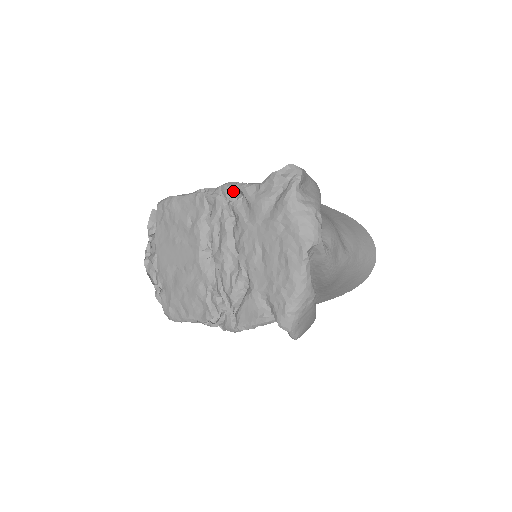
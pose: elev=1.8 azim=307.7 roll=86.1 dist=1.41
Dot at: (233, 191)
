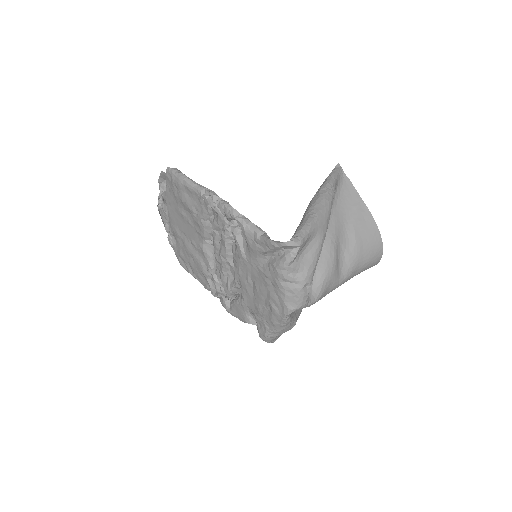
Dot at: (234, 219)
